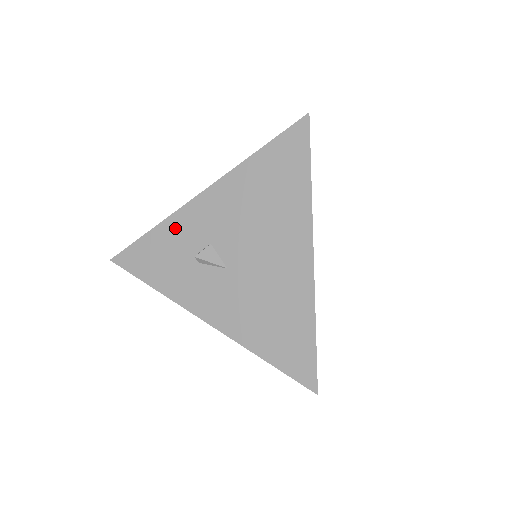
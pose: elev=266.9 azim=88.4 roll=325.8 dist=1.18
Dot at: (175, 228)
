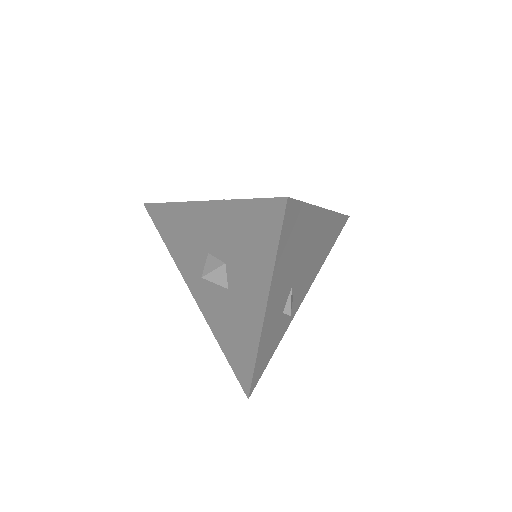
Dot at: occluded
